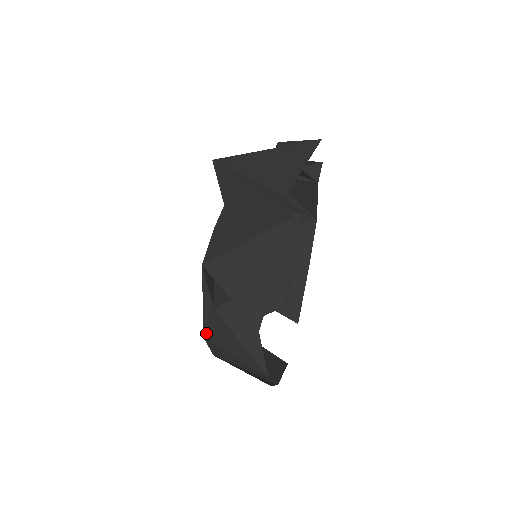
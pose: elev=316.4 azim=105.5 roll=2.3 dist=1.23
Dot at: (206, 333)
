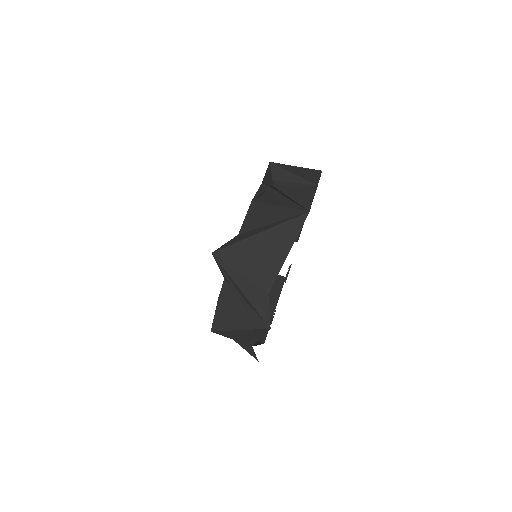
Dot at: occluded
